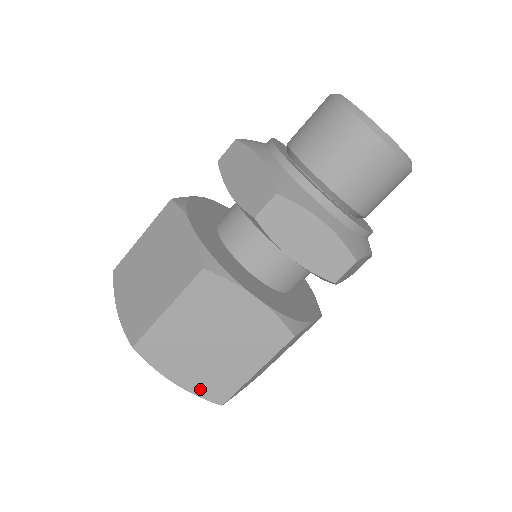
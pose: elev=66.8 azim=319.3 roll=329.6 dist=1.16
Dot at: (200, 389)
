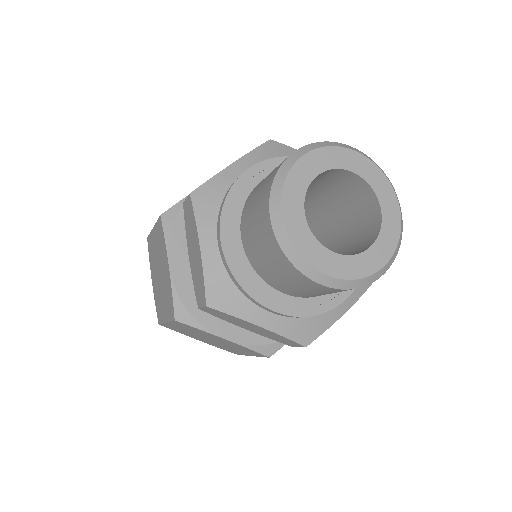
Dot at: occluded
